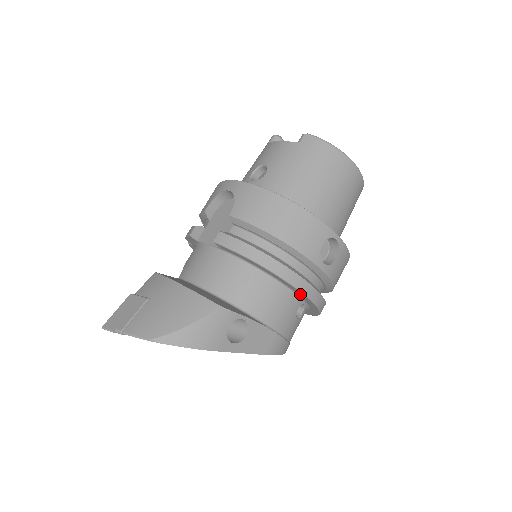
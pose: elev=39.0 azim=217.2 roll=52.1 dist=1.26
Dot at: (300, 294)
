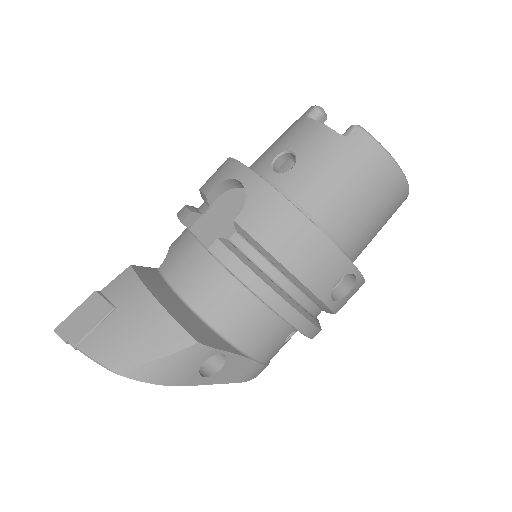
Dot at: occluded
